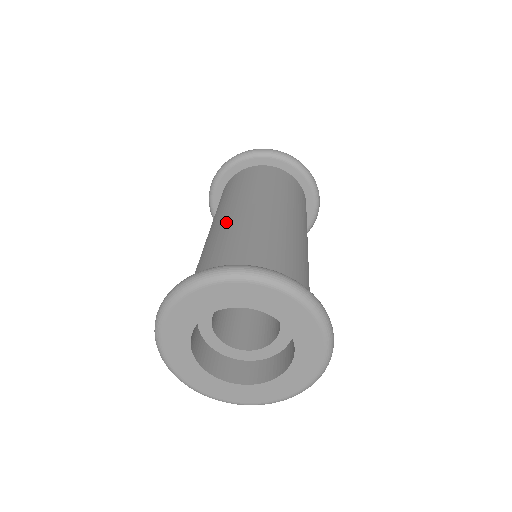
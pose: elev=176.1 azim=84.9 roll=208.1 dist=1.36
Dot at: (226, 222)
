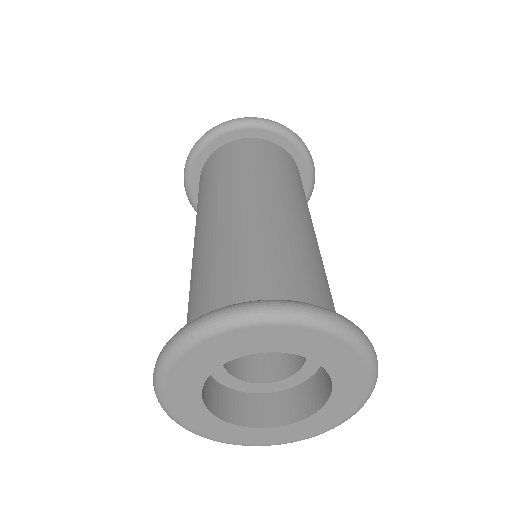
Dot at: (224, 222)
